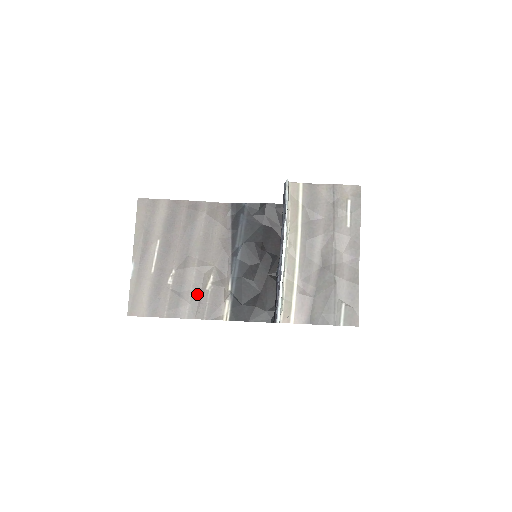
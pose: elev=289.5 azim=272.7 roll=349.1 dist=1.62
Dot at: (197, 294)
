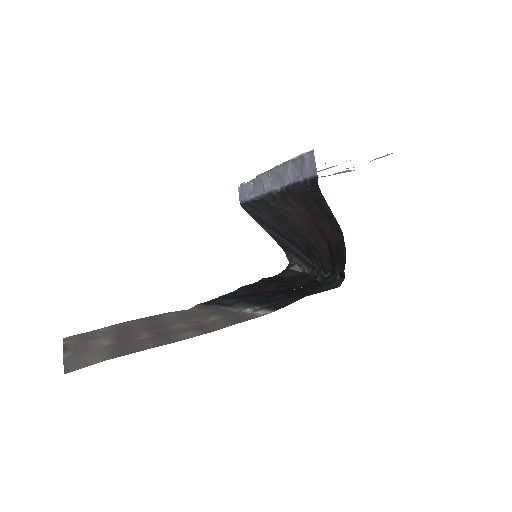
Dot at: (199, 326)
